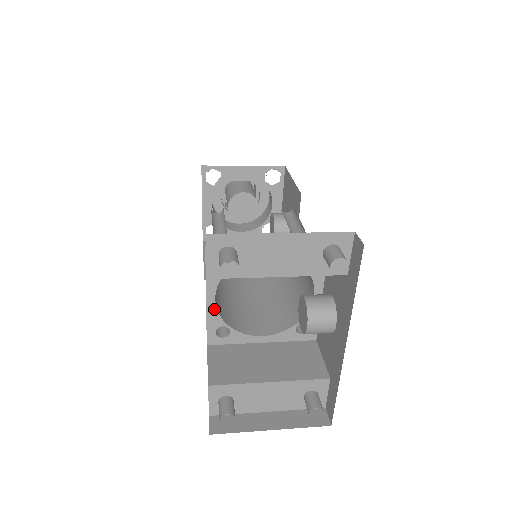
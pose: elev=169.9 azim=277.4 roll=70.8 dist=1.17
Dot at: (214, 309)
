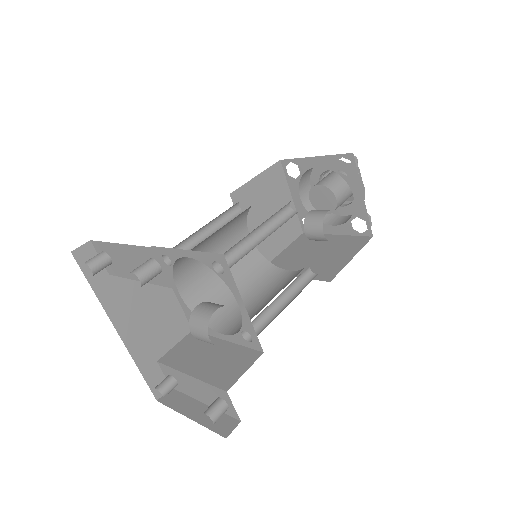
Dot at: (182, 300)
